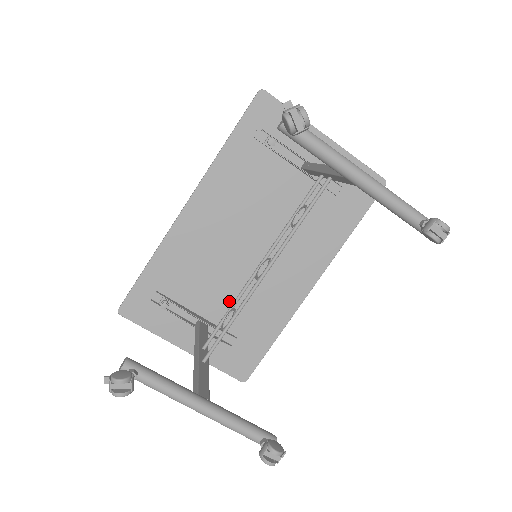
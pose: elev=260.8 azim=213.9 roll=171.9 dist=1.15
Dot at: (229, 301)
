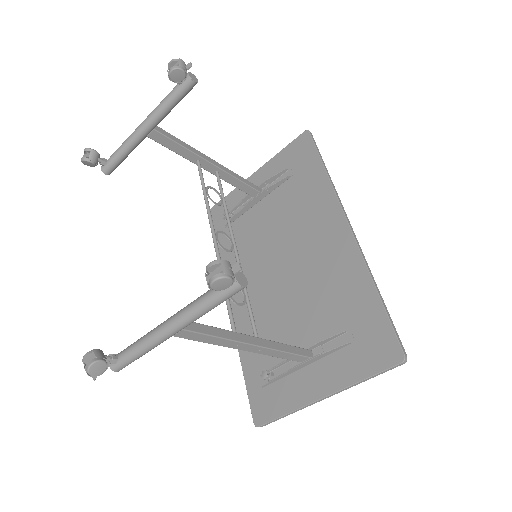
Dot at: (310, 316)
